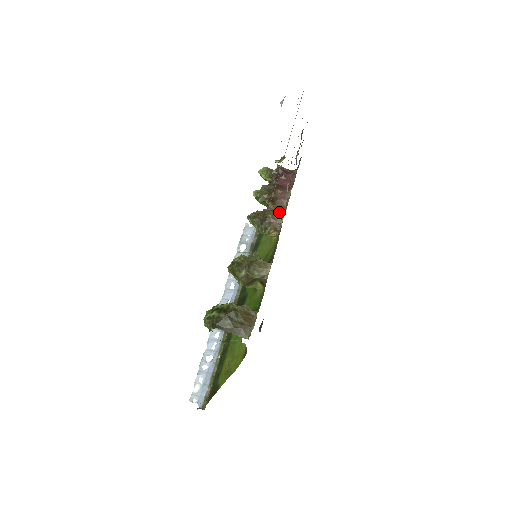
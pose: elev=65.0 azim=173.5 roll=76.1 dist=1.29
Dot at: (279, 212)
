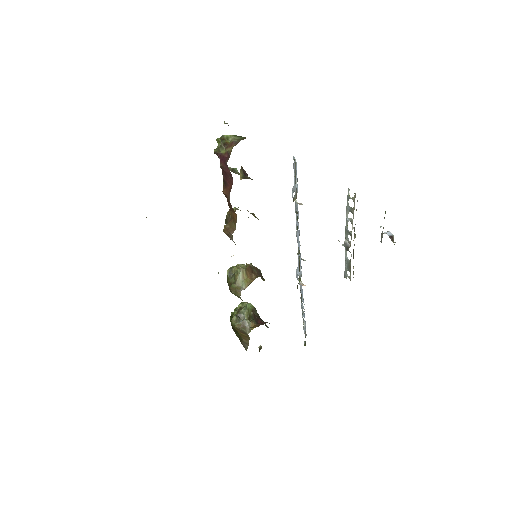
Dot at: (232, 225)
